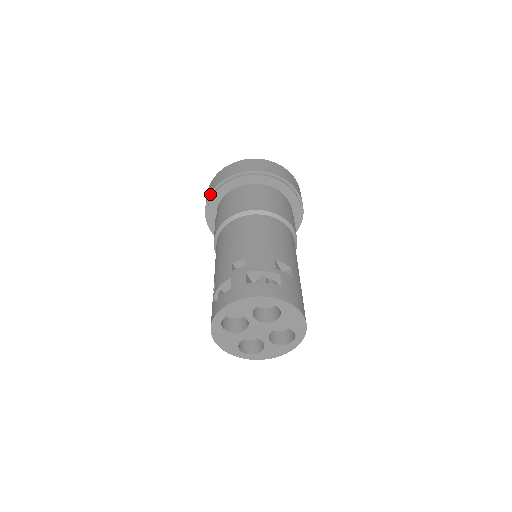
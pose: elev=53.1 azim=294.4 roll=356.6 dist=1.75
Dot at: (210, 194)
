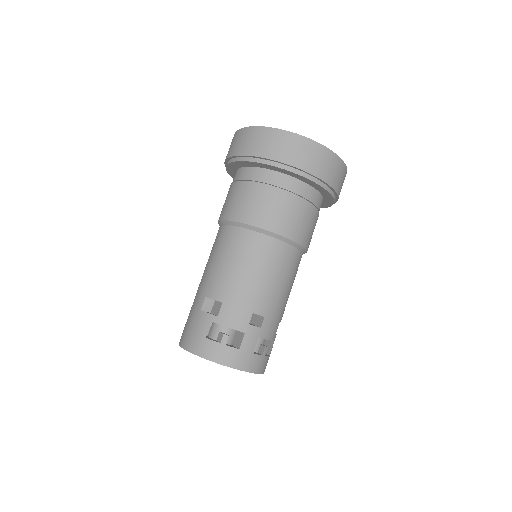
Dot at: (276, 161)
